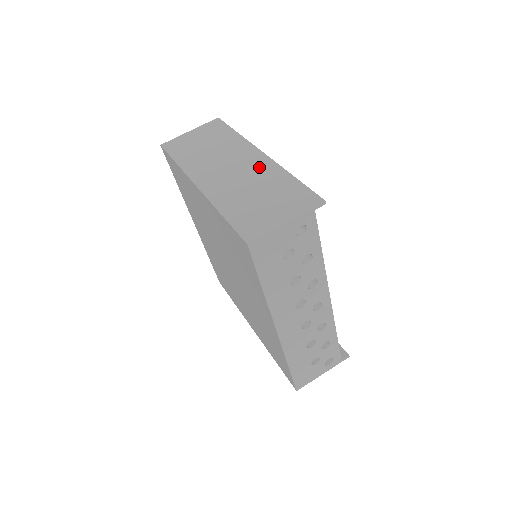
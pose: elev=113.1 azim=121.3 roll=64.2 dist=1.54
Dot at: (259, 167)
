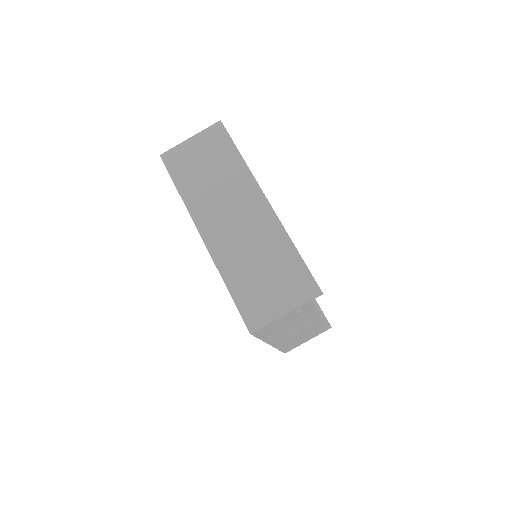
Dot at: (263, 224)
